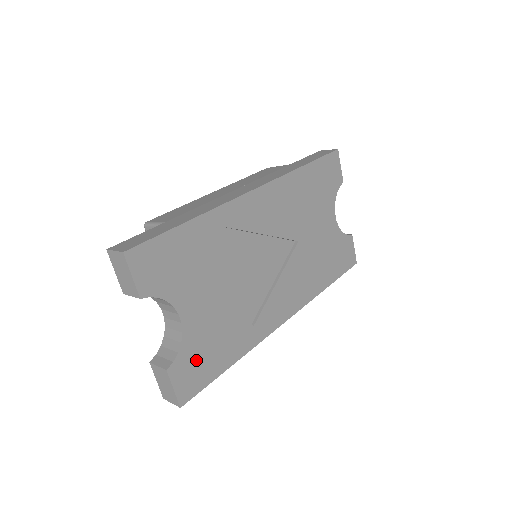
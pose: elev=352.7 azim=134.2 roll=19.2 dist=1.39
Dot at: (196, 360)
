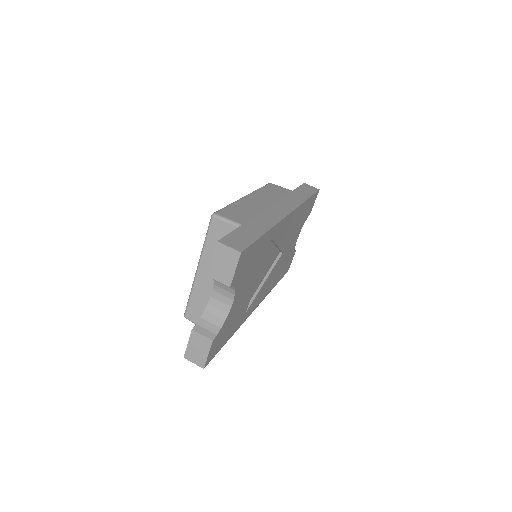
Dot at: (223, 334)
